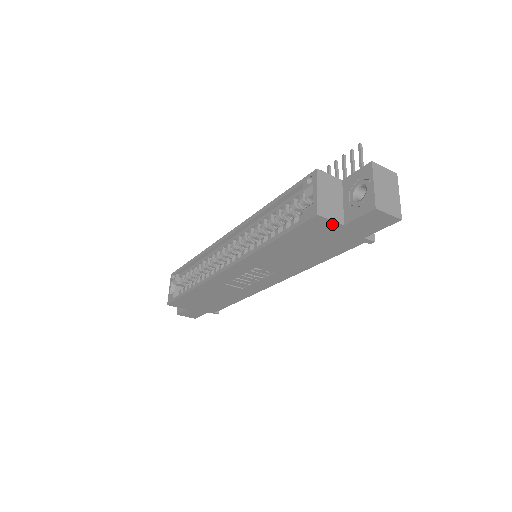
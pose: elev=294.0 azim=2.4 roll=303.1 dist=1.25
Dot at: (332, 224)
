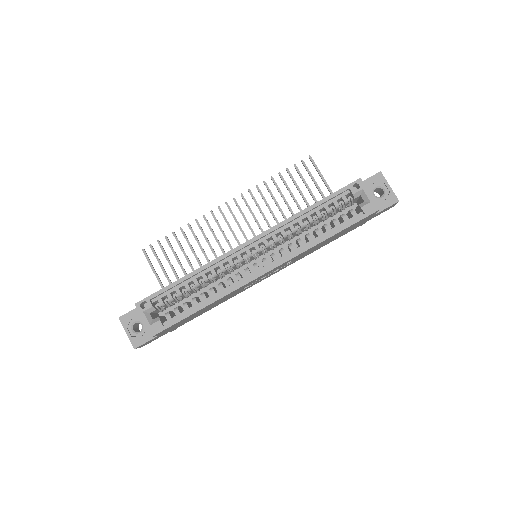
Dot at: (373, 215)
